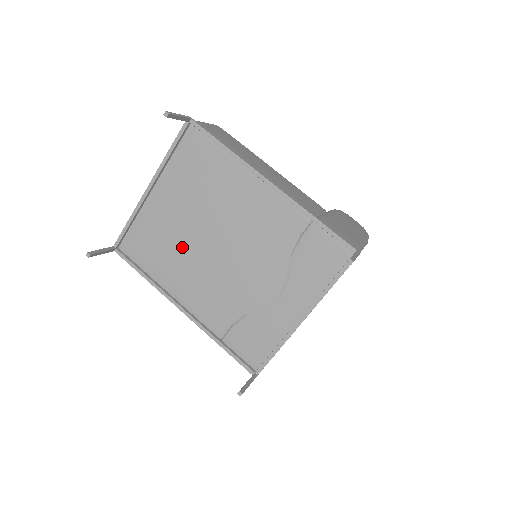
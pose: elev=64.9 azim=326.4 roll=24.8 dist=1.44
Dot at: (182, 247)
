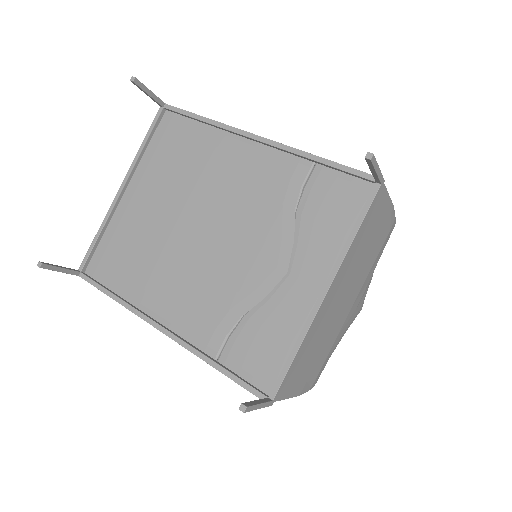
Dot at: (160, 247)
